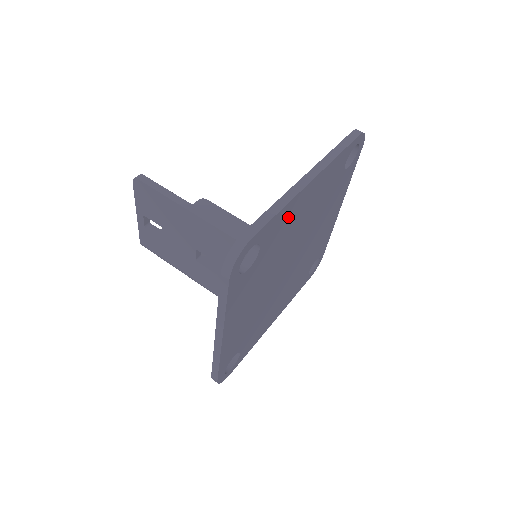
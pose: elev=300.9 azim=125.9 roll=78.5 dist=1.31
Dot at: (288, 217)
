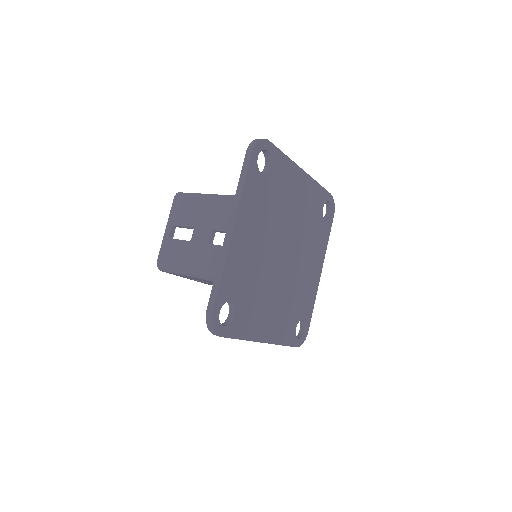
Dot at: (288, 176)
